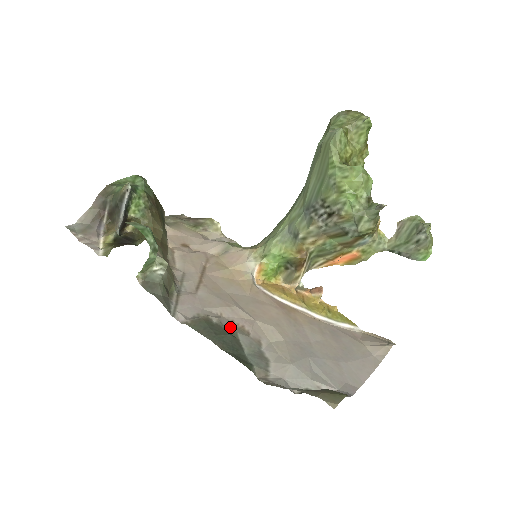
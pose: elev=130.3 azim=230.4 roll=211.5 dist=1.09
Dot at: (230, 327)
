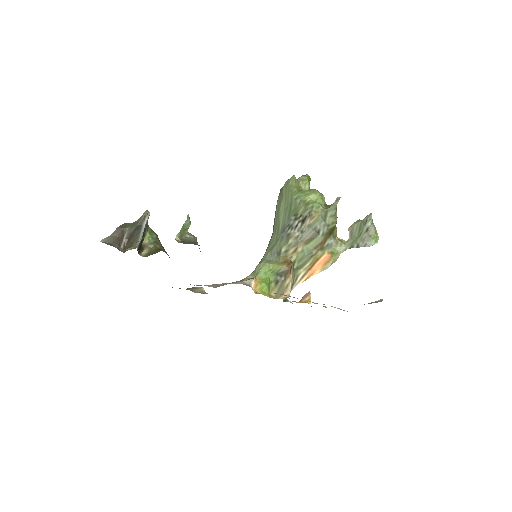
Dot at: occluded
